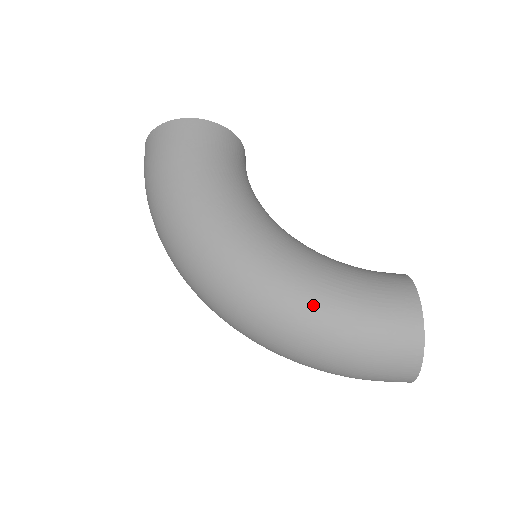
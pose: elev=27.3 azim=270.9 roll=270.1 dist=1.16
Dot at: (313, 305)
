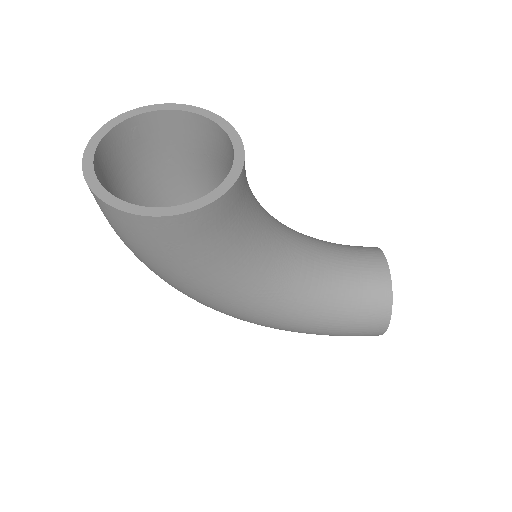
Dot at: occluded
